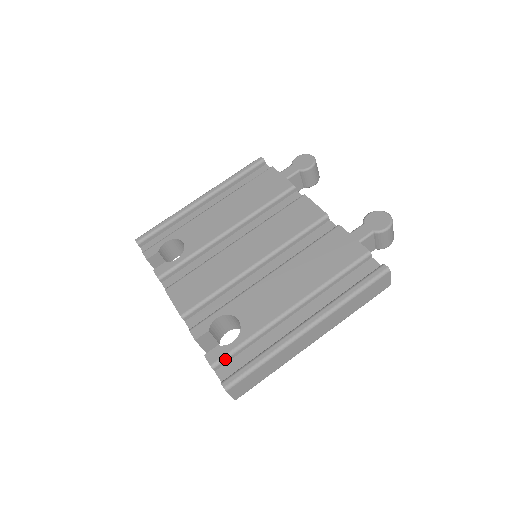
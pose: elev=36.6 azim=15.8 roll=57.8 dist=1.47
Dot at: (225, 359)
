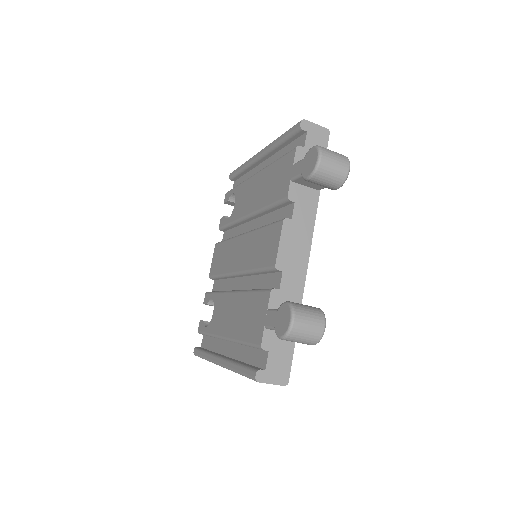
Dot at: (202, 334)
